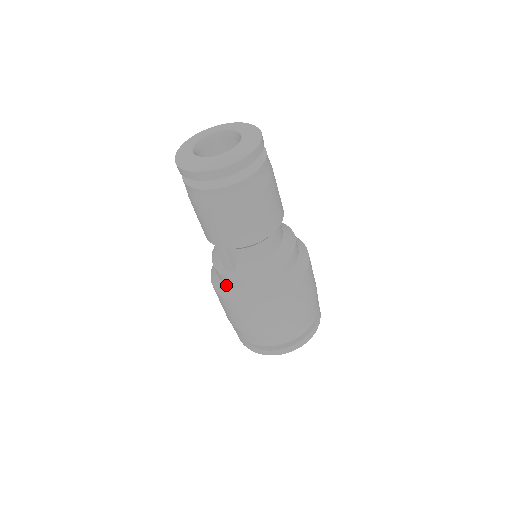
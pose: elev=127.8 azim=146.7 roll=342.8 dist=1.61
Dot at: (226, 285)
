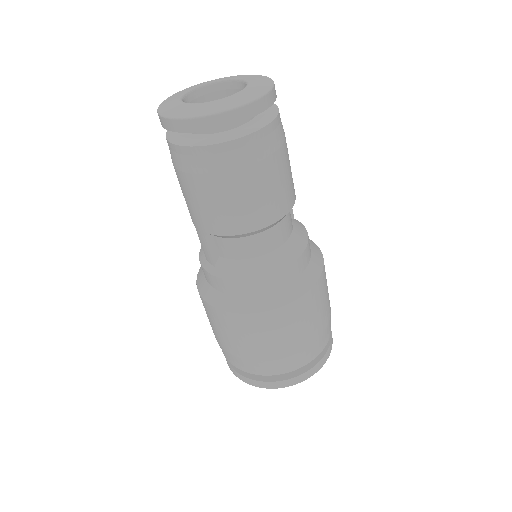
Dot at: (207, 281)
